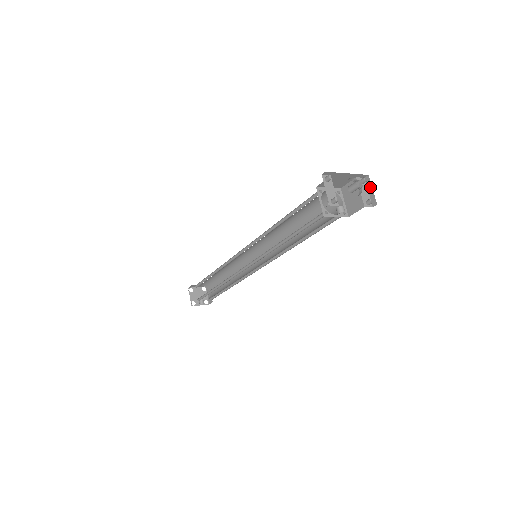
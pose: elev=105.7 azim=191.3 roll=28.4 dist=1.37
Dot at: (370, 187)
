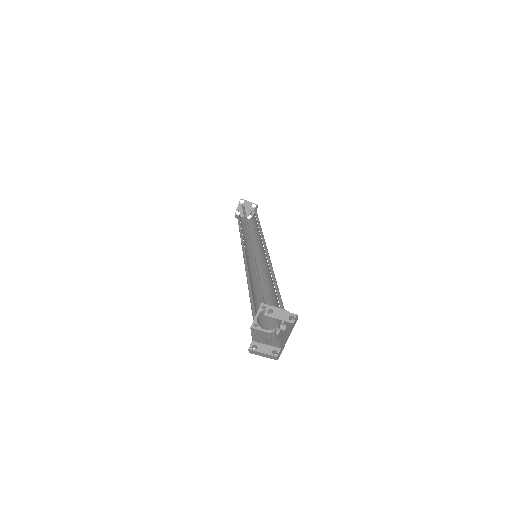
Dot at: (279, 312)
